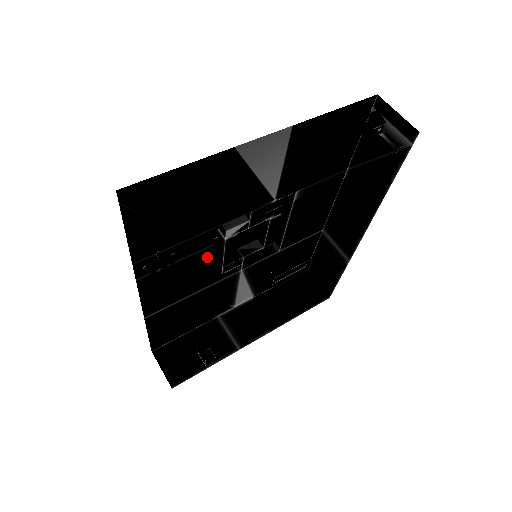
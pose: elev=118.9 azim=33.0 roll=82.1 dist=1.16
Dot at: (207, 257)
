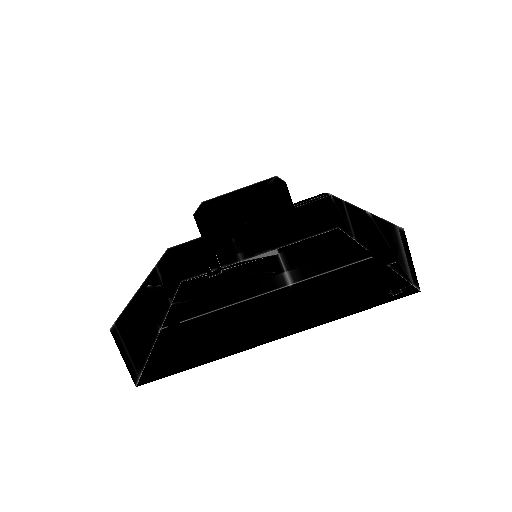
Dot at: occluded
